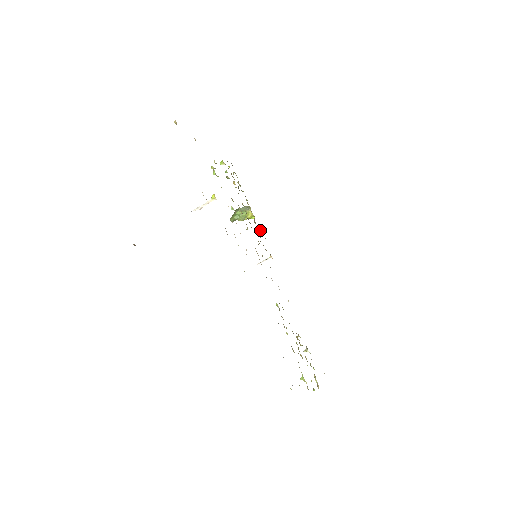
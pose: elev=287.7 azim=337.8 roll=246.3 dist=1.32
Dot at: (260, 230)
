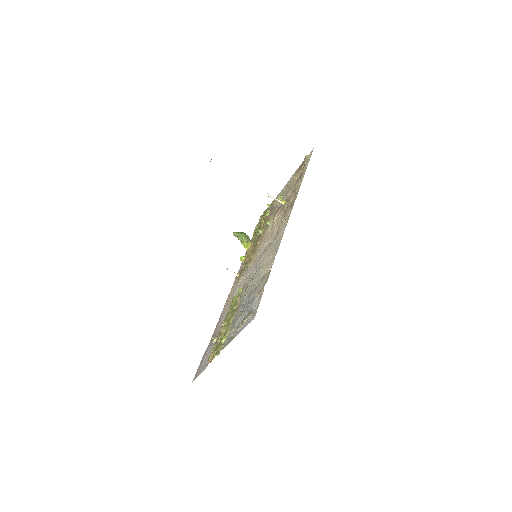
Dot at: occluded
